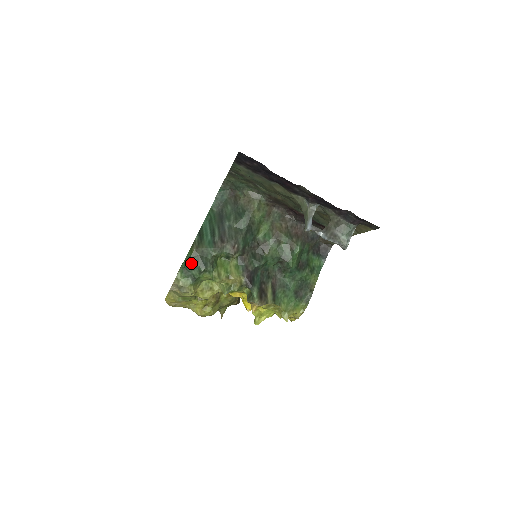
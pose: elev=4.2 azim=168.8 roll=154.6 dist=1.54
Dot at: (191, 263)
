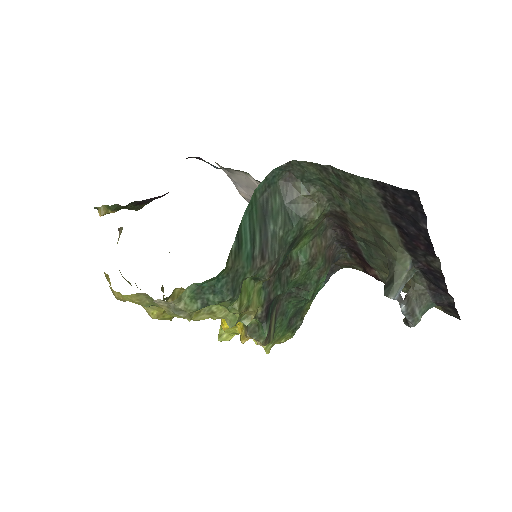
Dot at: (216, 285)
